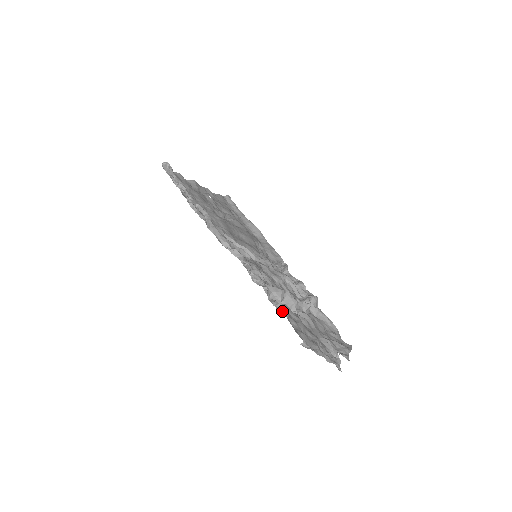
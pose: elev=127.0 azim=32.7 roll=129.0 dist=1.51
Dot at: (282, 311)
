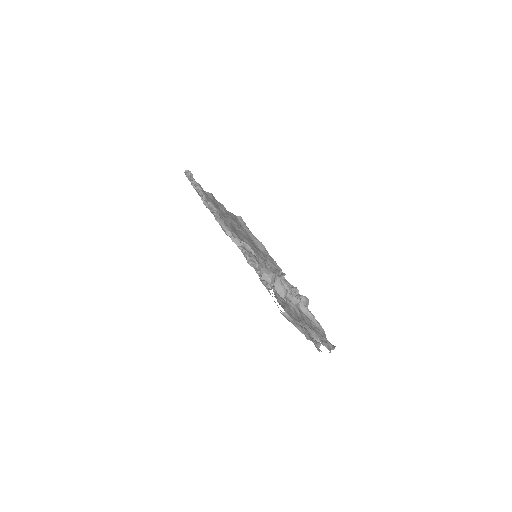
Dot at: (270, 289)
